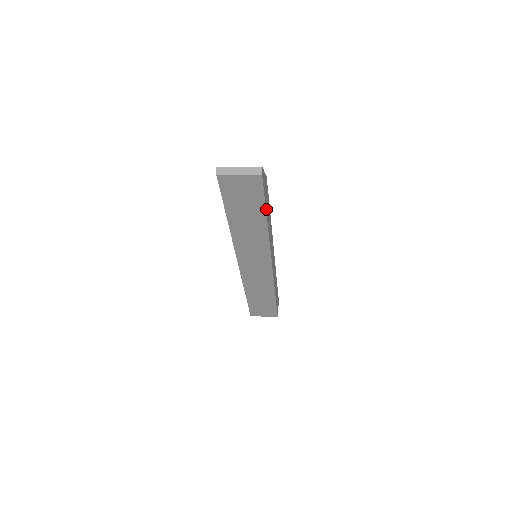
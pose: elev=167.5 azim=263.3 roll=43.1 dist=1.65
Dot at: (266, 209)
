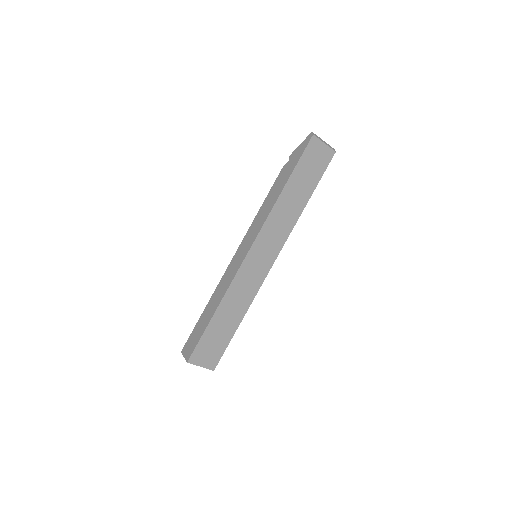
Dot at: (313, 190)
